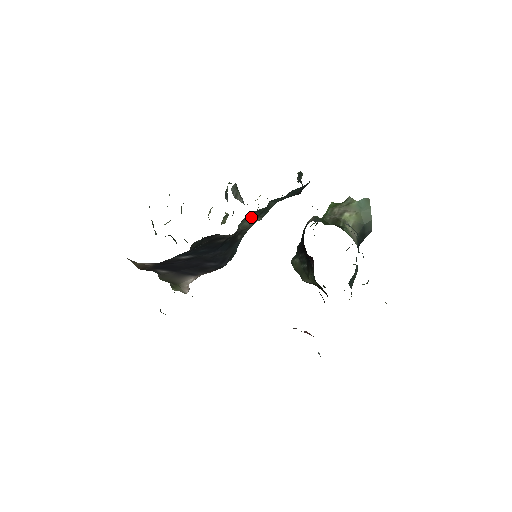
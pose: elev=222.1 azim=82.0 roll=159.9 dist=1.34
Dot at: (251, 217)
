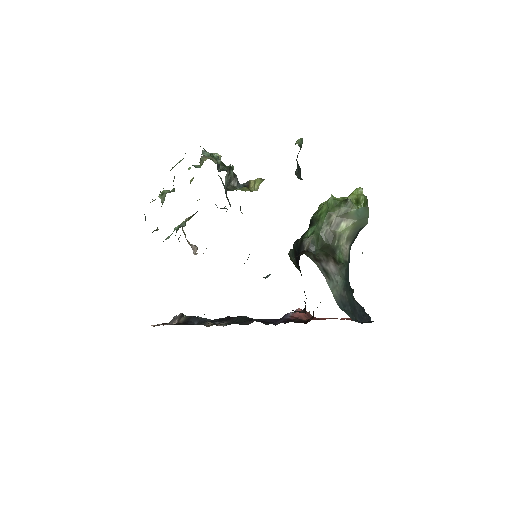
Dot at: occluded
